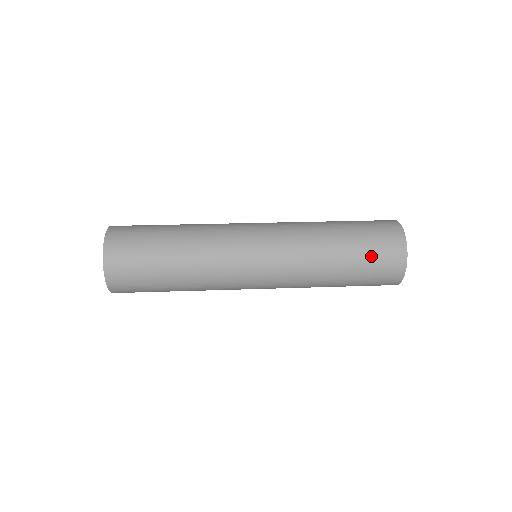
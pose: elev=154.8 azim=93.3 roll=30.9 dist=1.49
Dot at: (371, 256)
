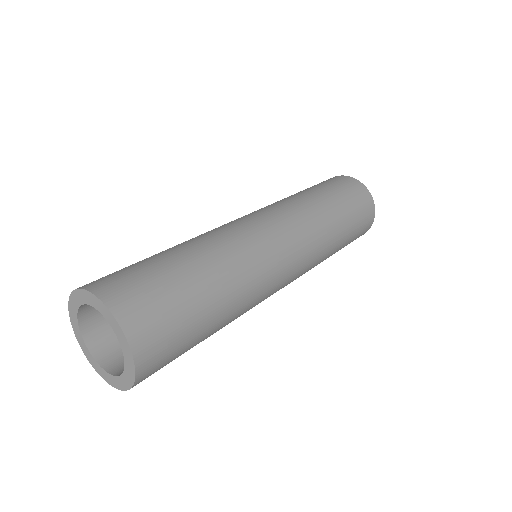
Dot at: (356, 210)
